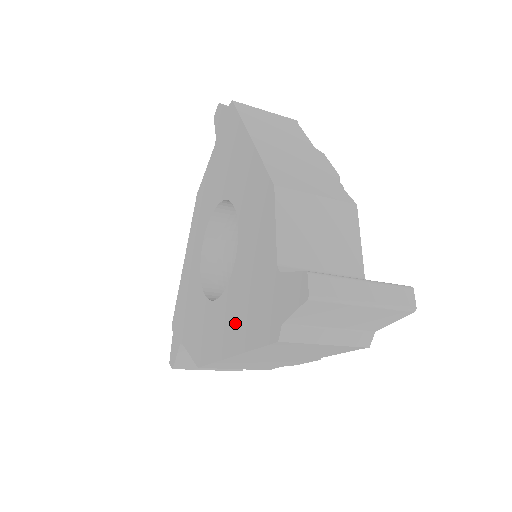
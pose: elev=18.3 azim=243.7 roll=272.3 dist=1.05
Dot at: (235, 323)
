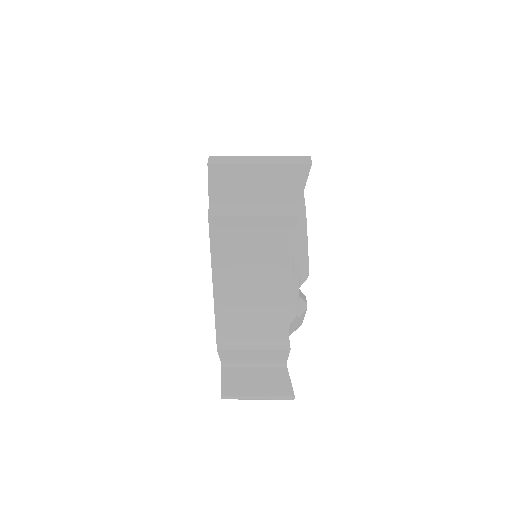
Dot at: occluded
